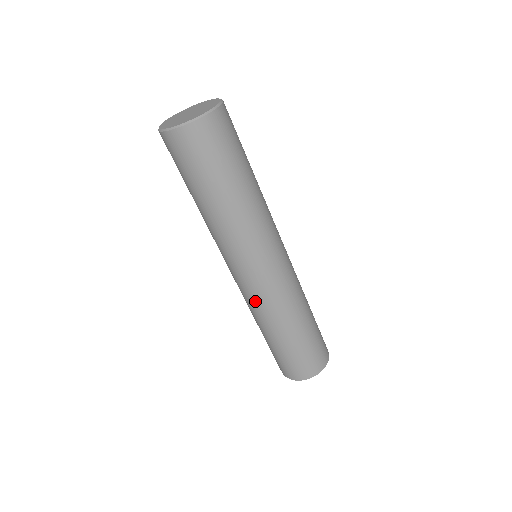
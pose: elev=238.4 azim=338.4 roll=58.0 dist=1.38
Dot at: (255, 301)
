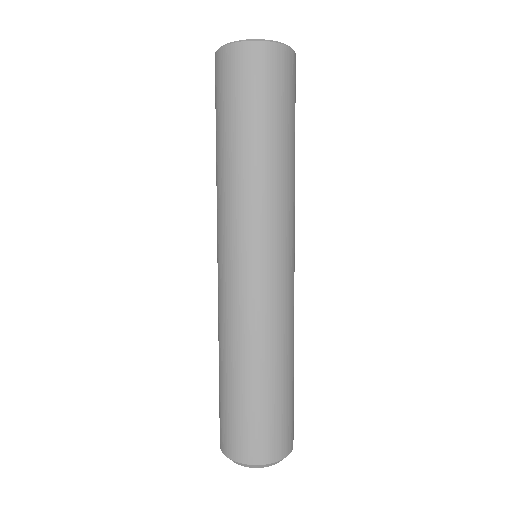
Dot at: (229, 305)
